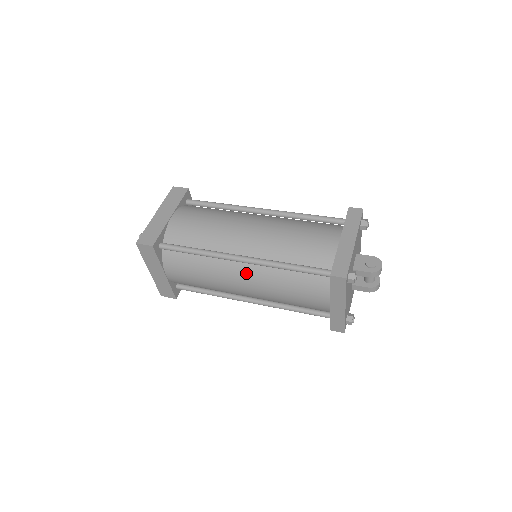
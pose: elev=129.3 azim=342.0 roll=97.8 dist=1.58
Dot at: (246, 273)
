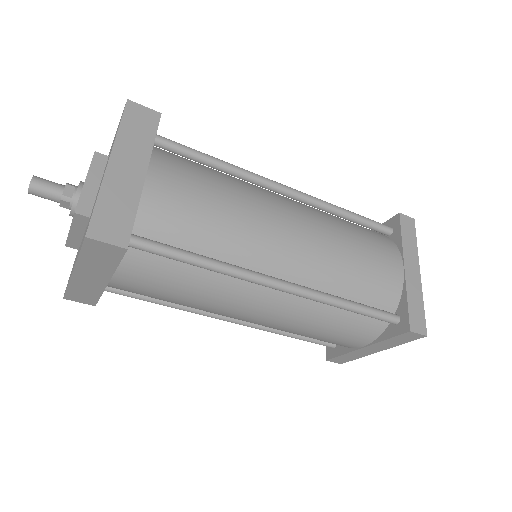
Dot at: (274, 303)
